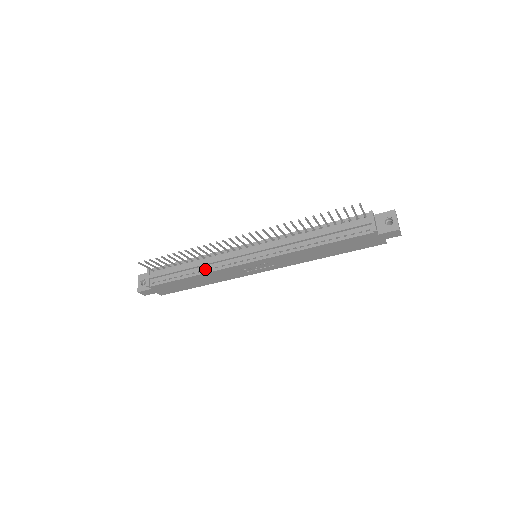
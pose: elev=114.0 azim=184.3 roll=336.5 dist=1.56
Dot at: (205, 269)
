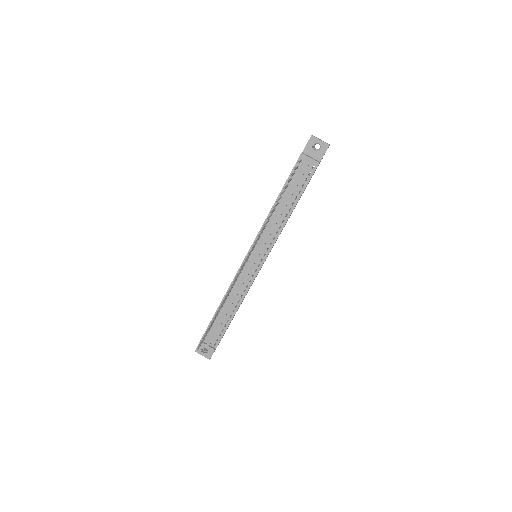
Dot at: (238, 301)
